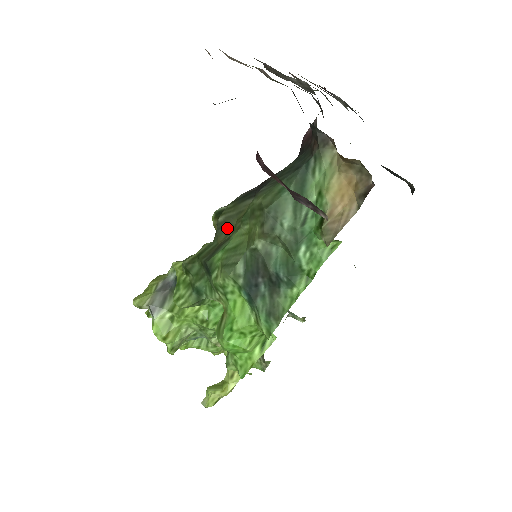
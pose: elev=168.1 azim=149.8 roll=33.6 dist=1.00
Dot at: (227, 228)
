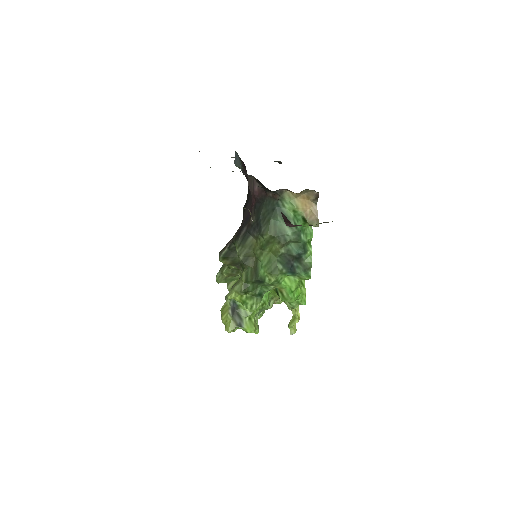
Dot at: (249, 258)
